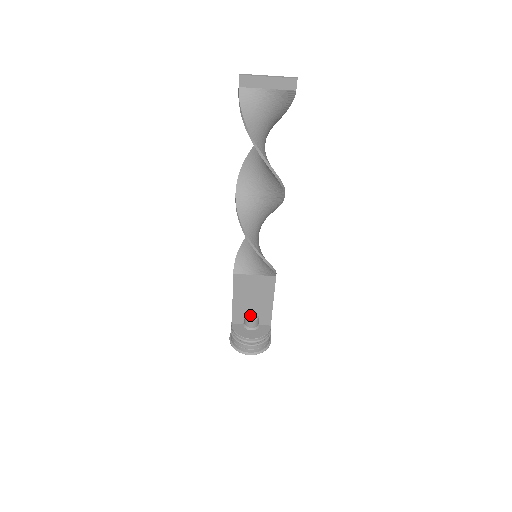
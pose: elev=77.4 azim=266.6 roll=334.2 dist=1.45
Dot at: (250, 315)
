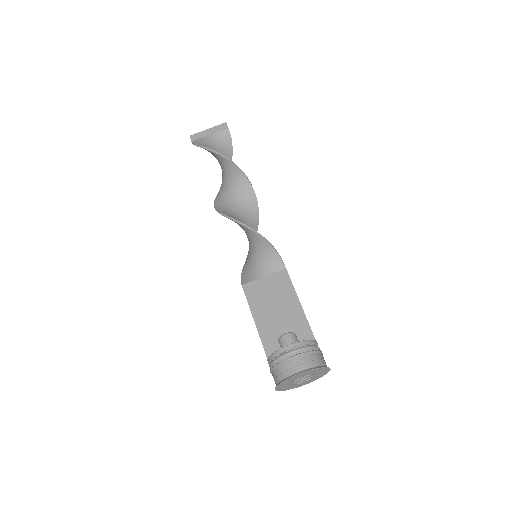
Dot at: occluded
